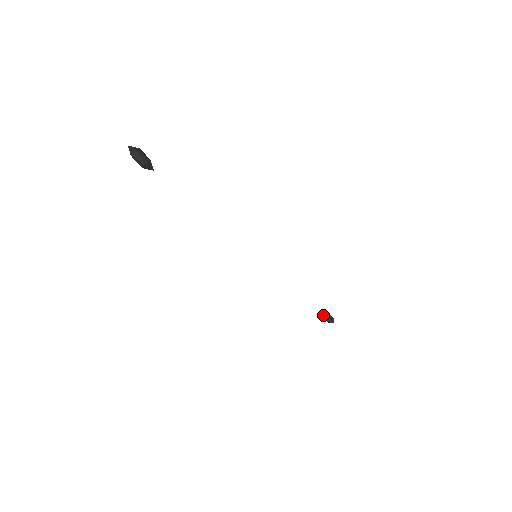
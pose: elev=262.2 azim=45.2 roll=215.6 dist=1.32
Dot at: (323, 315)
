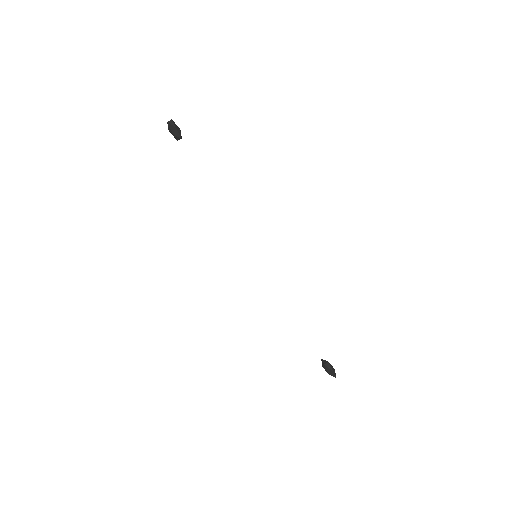
Dot at: (323, 362)
